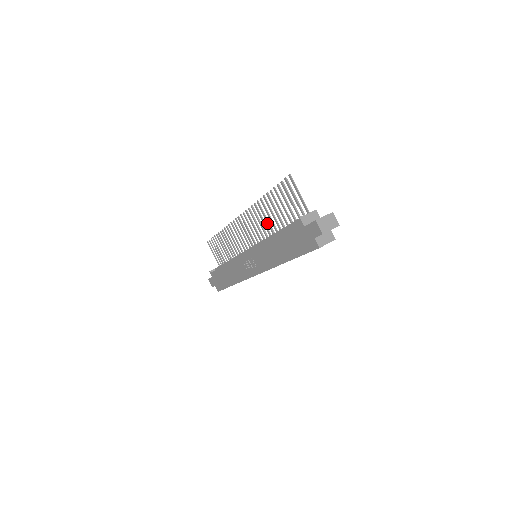
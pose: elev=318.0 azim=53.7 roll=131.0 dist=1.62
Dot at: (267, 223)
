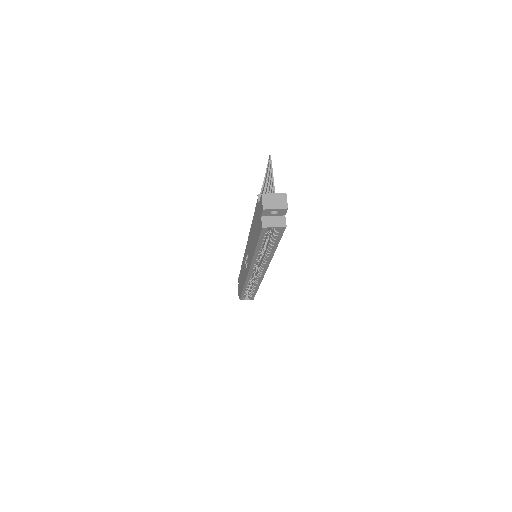
Dot at: occluded
